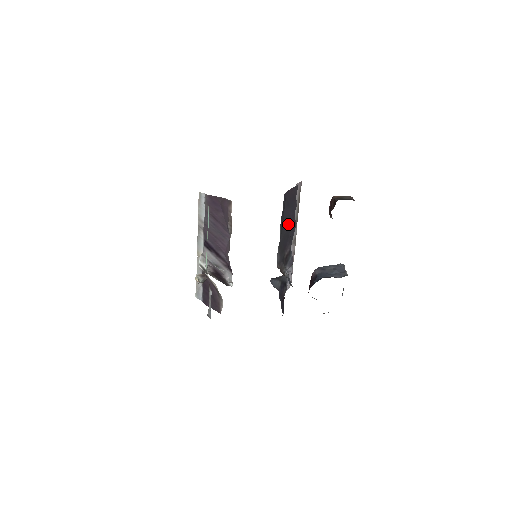
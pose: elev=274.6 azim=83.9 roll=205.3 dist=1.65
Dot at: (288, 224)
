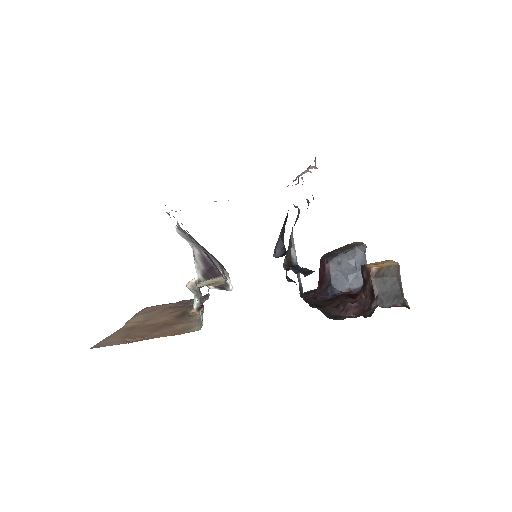
Dot at: occluded
